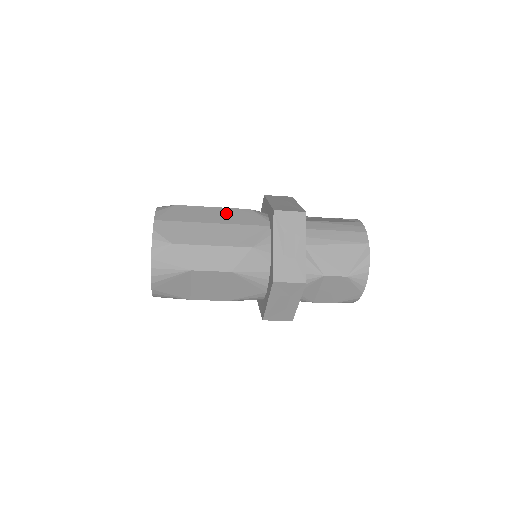
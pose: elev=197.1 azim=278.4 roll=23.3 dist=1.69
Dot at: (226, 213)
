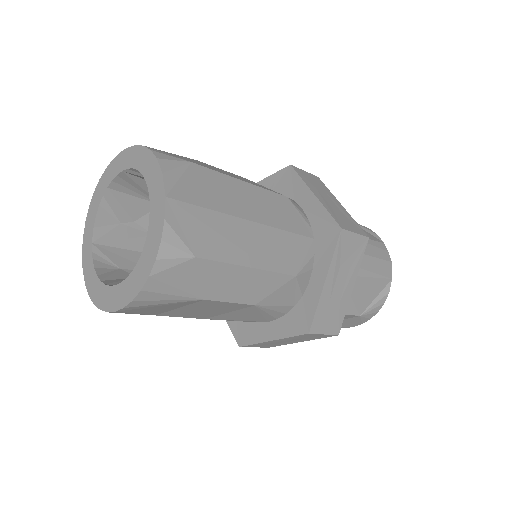
Dot at: (263, 200)
